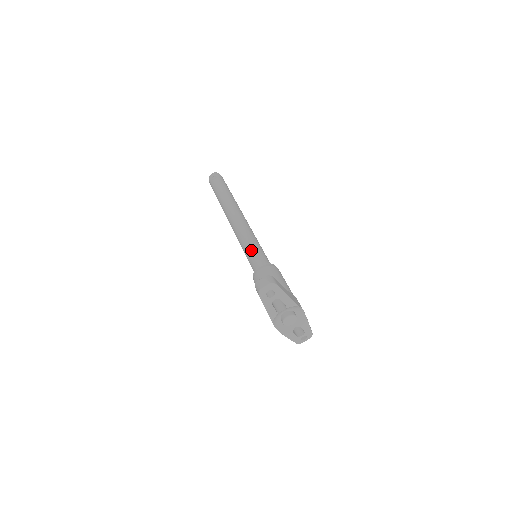
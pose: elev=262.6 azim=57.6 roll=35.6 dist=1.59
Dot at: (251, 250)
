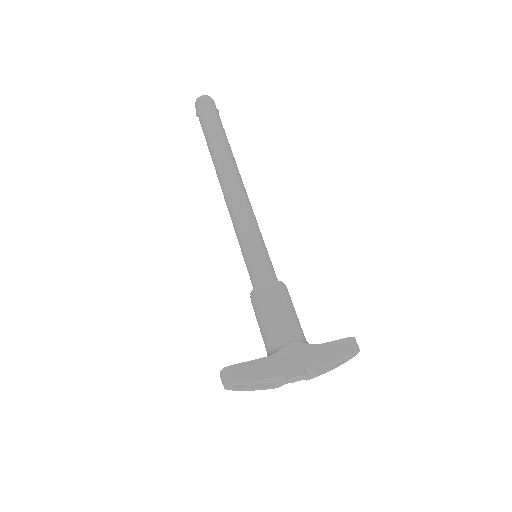
Dot at: occluded
